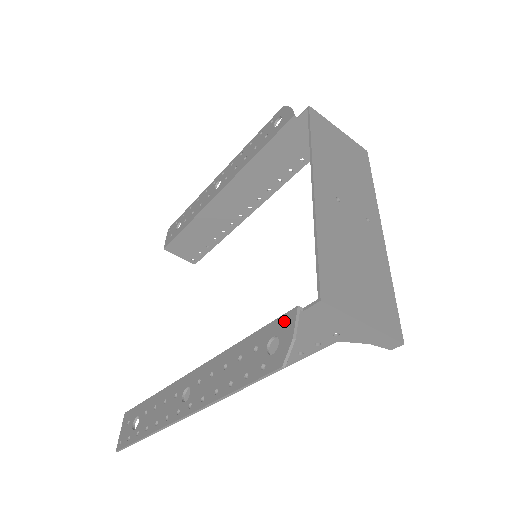
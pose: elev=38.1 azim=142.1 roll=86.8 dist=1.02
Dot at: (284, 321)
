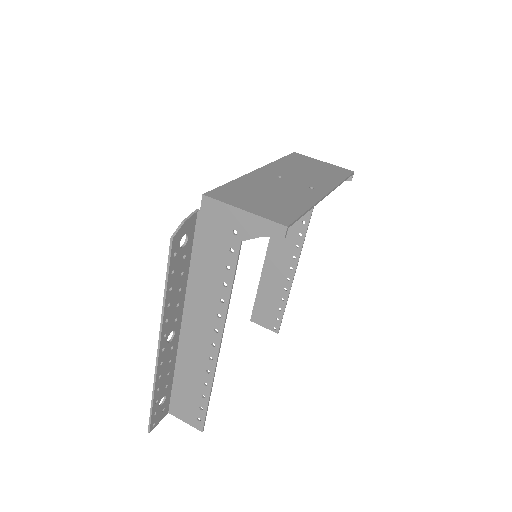
Dot at: (191, 224)
